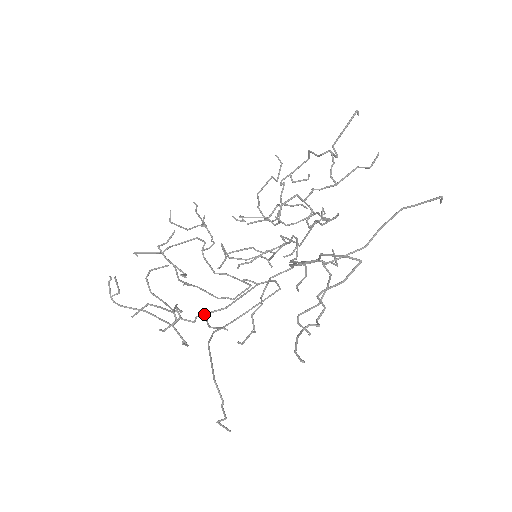
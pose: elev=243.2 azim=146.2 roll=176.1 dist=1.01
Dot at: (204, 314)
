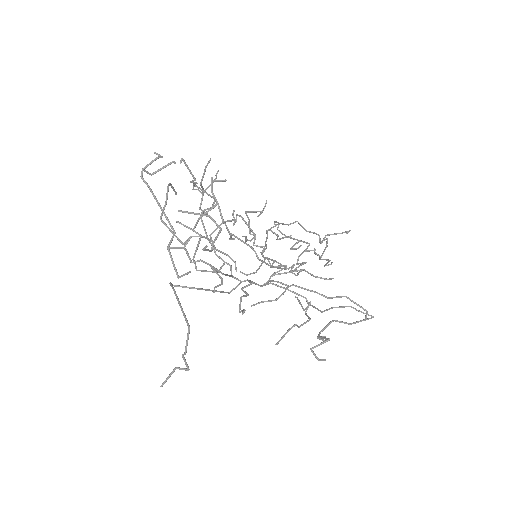
Dot at: occluded
